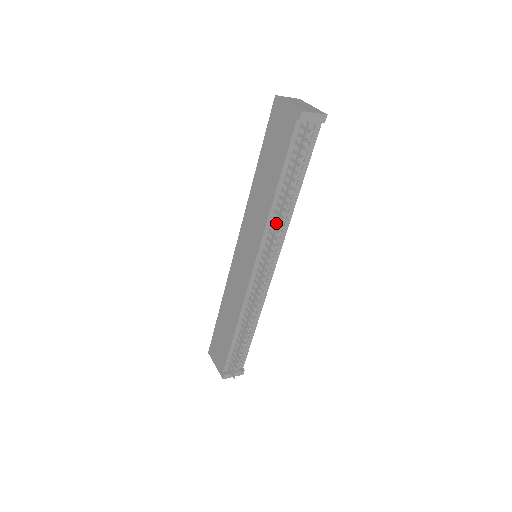
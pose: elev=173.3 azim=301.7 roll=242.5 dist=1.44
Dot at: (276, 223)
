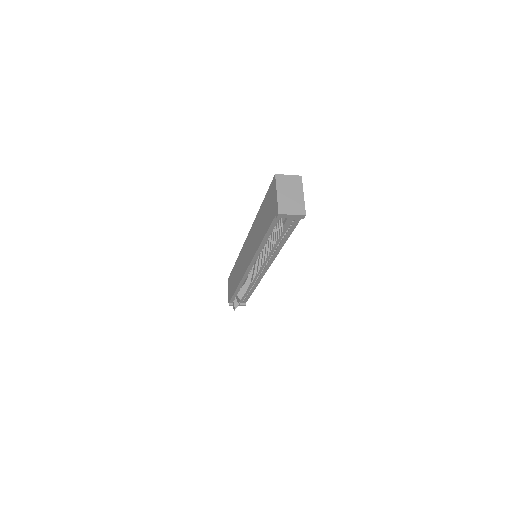
Dot at: occluded
